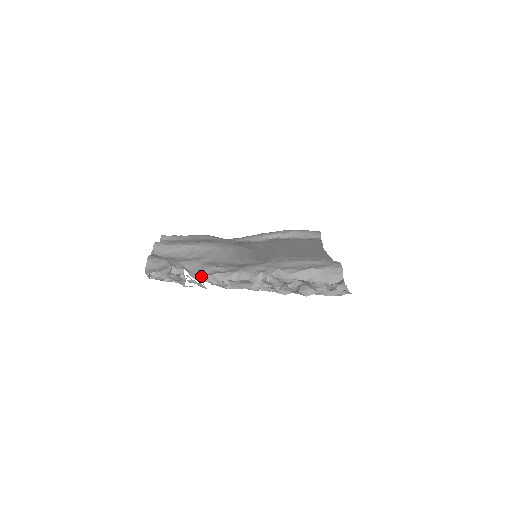
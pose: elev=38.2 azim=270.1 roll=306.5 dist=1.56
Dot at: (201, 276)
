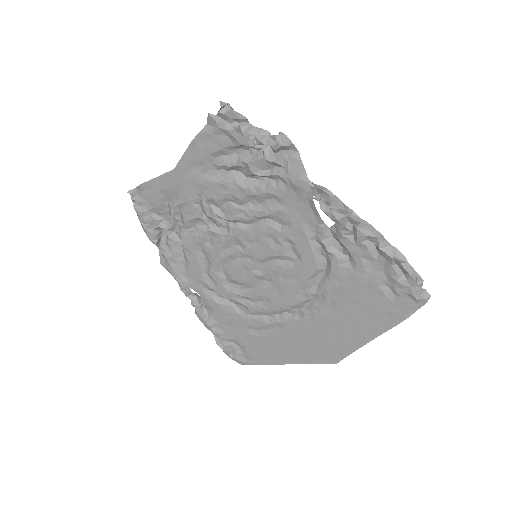
Dot at: occluded
